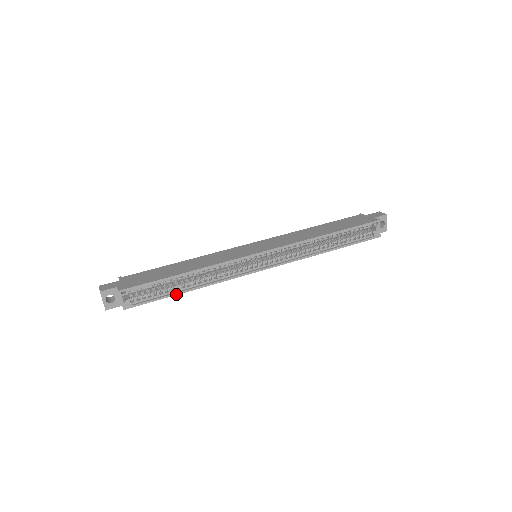
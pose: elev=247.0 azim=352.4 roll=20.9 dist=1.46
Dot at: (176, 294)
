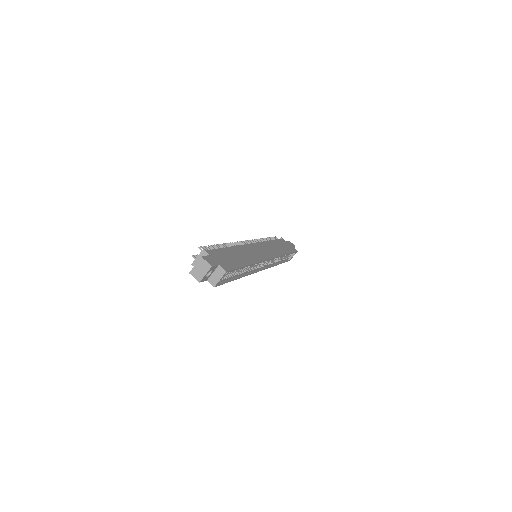
Dot at: occluded
